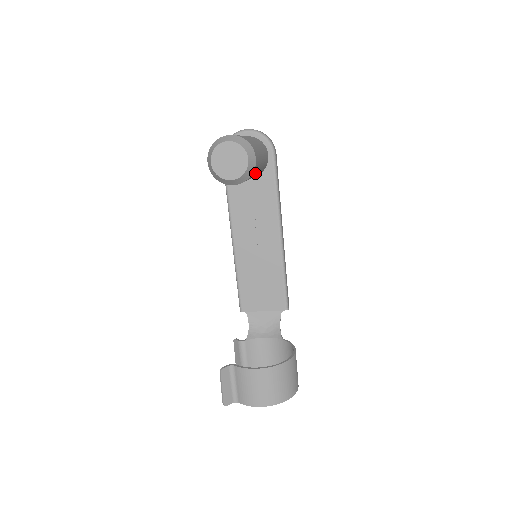
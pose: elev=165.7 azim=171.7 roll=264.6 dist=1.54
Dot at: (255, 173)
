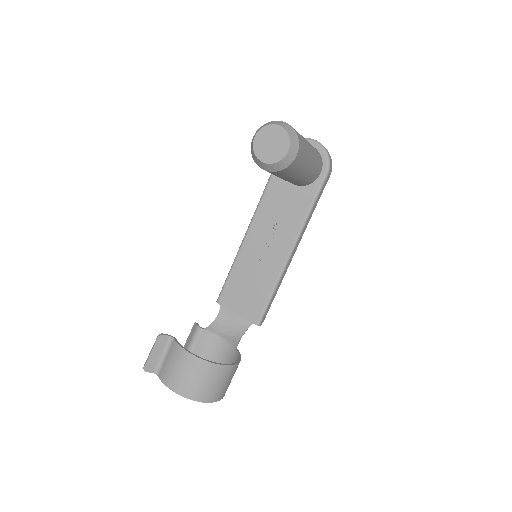
Dot at: (292, 173)
